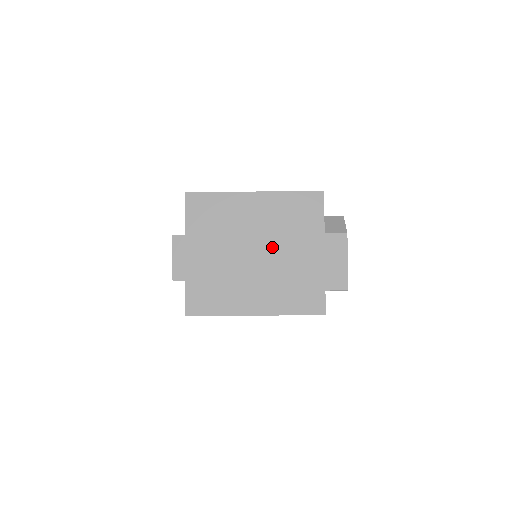
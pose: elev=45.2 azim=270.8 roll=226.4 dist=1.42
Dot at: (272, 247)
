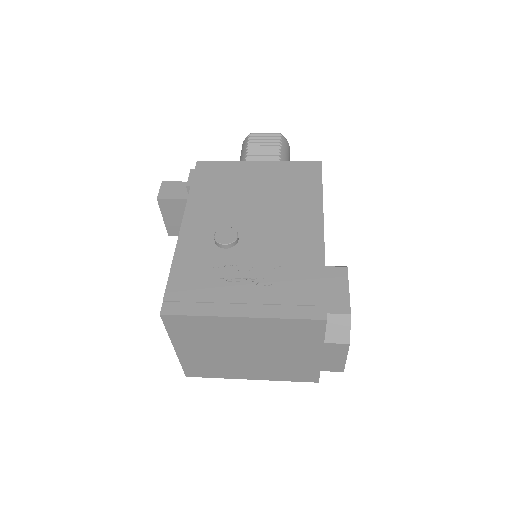
Dot at: (265, 350)
